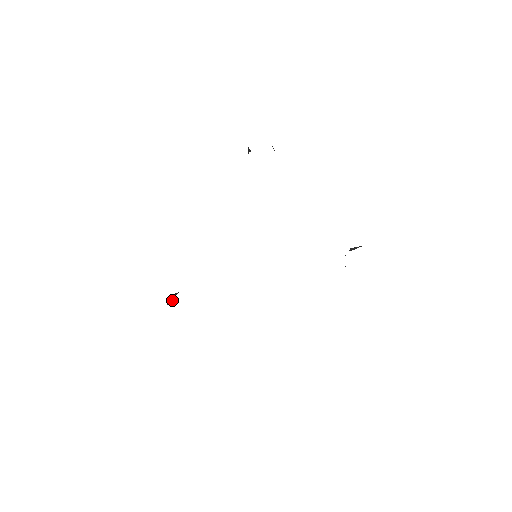
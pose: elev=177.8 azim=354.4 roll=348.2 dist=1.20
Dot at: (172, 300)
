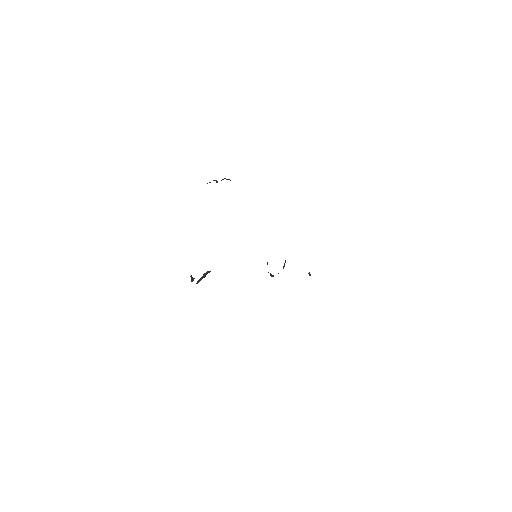
Dot at: occluded
